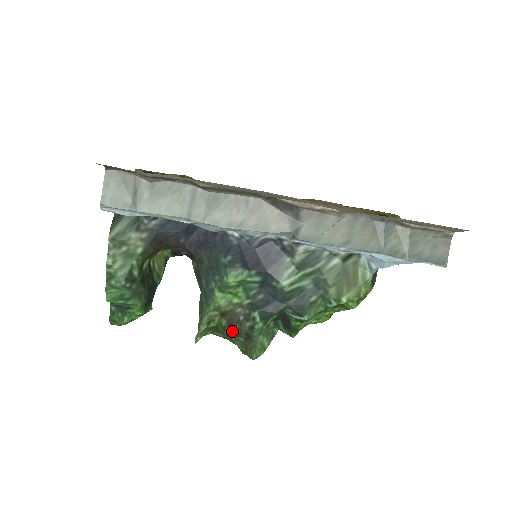
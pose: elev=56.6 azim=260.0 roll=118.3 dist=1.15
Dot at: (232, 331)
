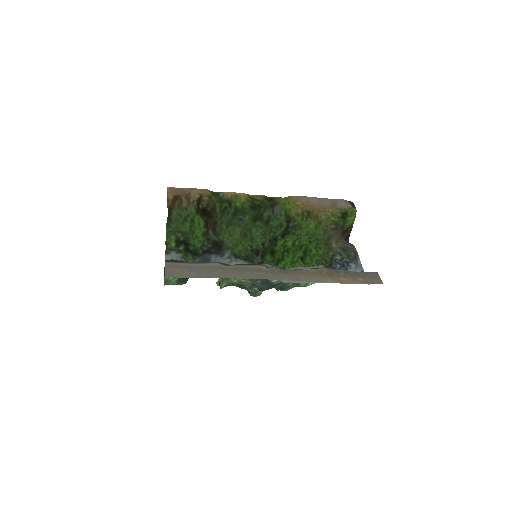
Dot at: (241, 288)
